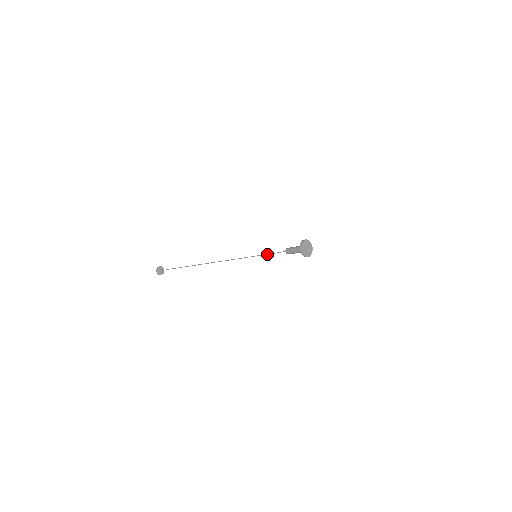
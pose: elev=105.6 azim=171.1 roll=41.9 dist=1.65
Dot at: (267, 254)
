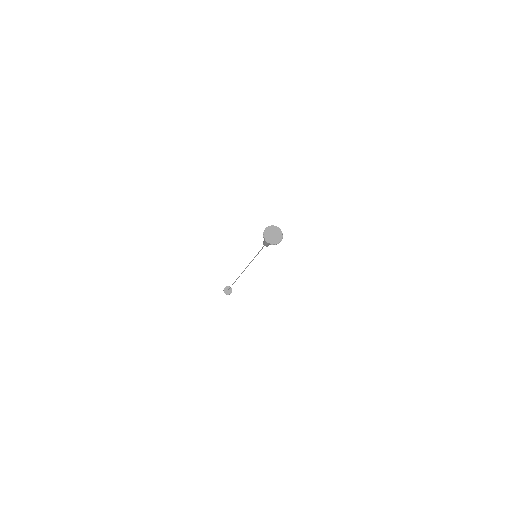
Dot at: occluded
